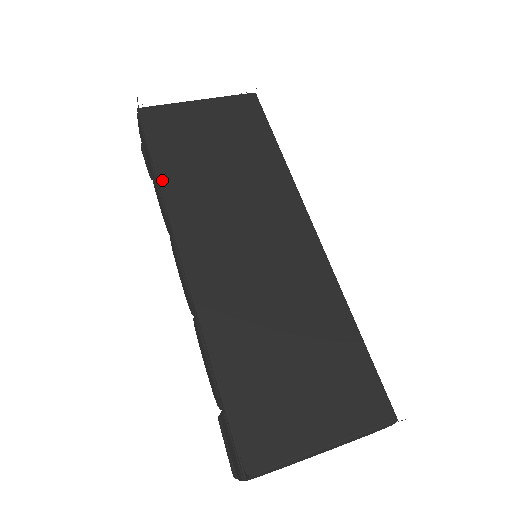
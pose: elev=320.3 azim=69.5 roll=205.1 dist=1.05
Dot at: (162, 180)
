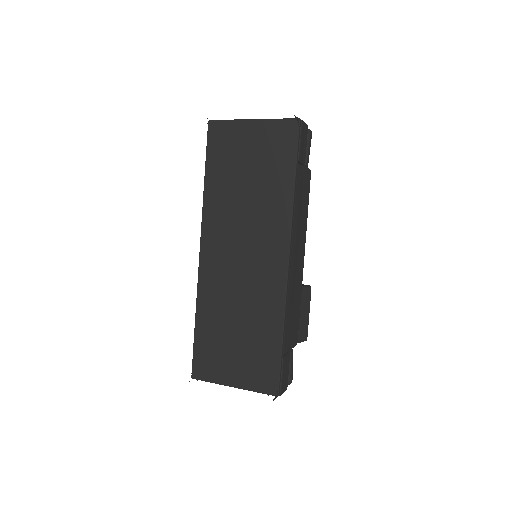
Dot at: (206, 189)
